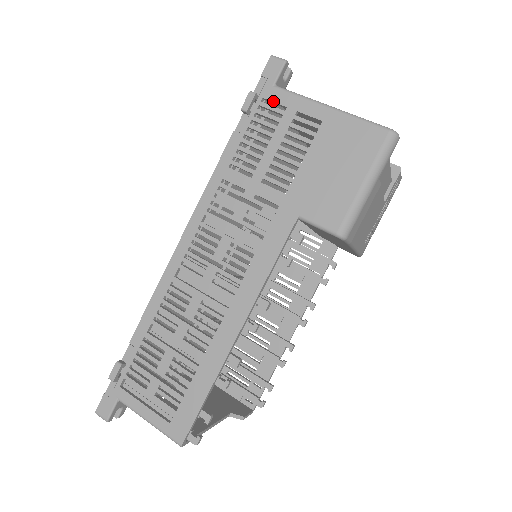
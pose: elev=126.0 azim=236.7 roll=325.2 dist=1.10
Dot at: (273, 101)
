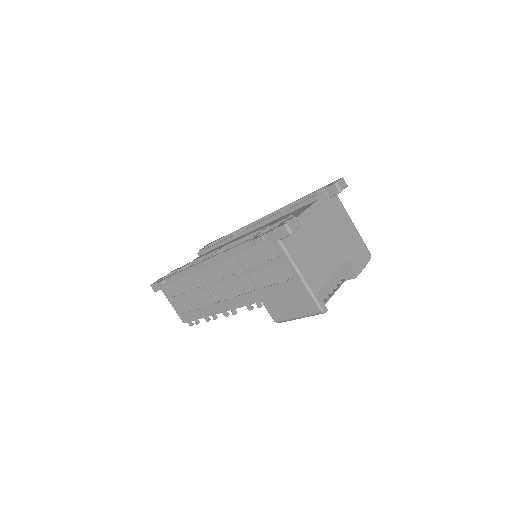
Dot at: (274, 247)
